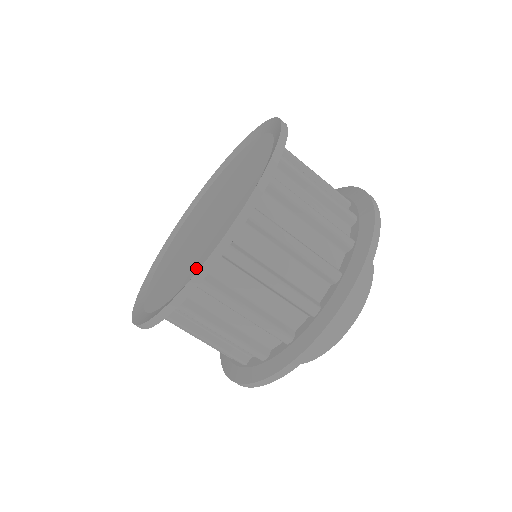
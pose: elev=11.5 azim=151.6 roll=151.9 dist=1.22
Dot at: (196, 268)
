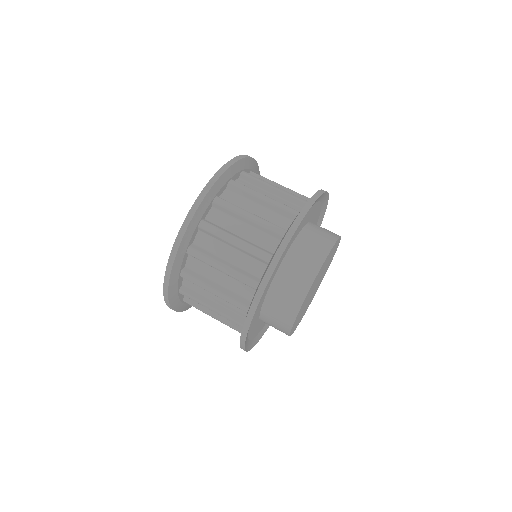
Dot at: occluded
